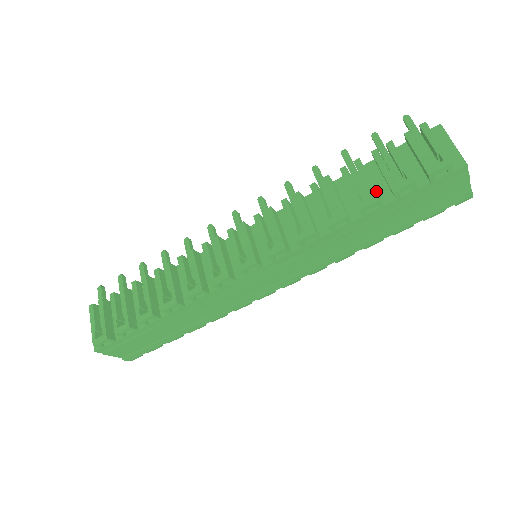
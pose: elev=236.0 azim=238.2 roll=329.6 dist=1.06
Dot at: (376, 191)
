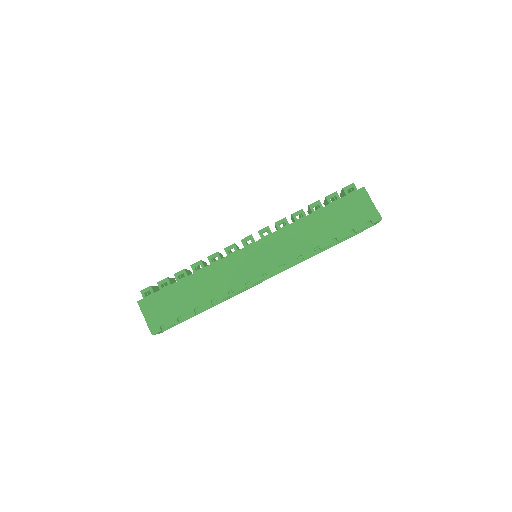
Dot at: occluded
